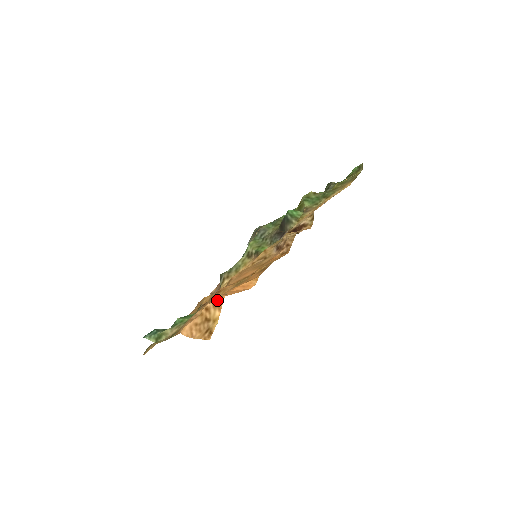
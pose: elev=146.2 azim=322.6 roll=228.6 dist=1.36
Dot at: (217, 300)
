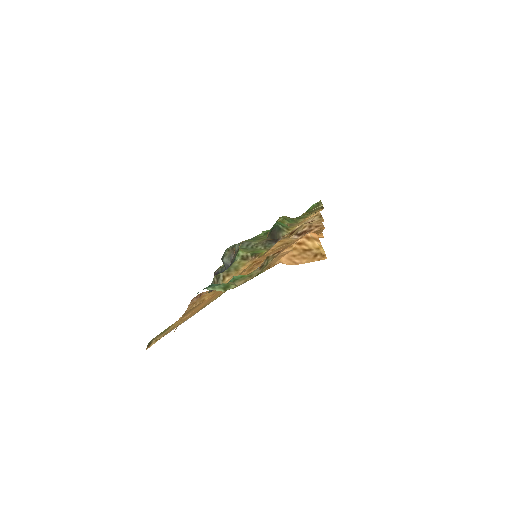
Dot at: (310, 235)
